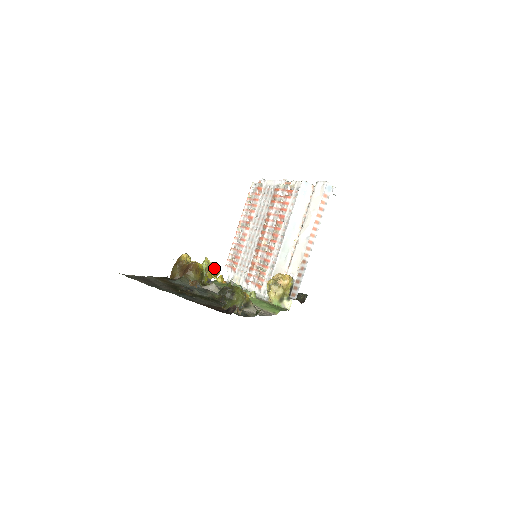
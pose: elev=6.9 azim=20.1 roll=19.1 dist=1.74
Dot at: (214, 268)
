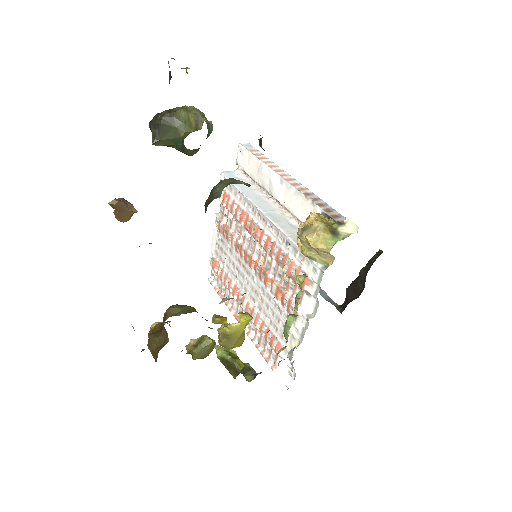
Dot at: occluded
